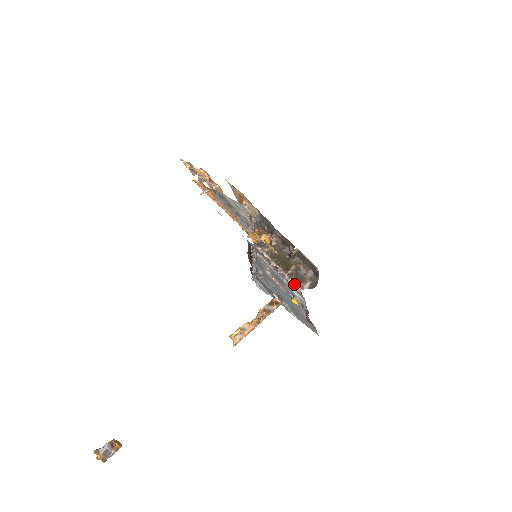
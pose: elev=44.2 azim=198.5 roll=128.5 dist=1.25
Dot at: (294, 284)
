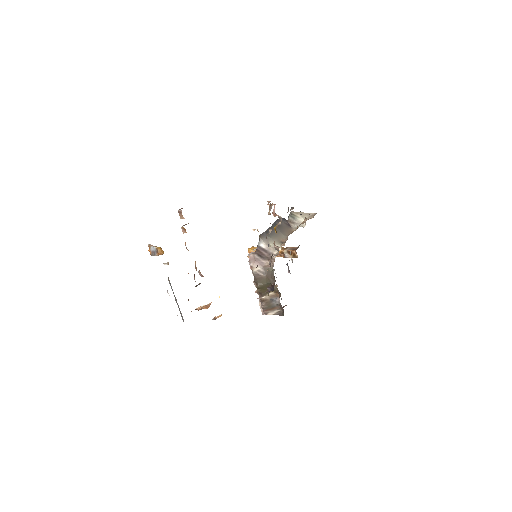
Dot at: (262, 307)
